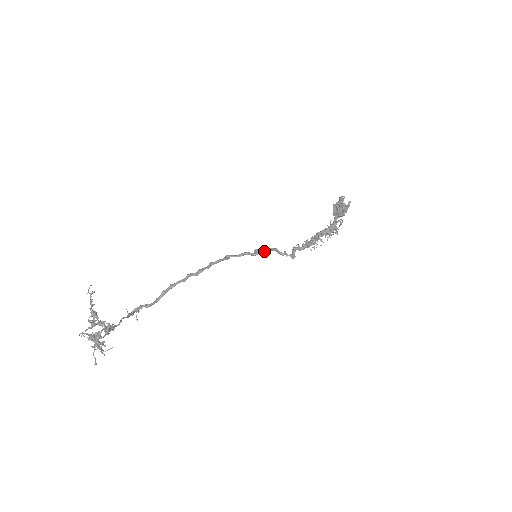
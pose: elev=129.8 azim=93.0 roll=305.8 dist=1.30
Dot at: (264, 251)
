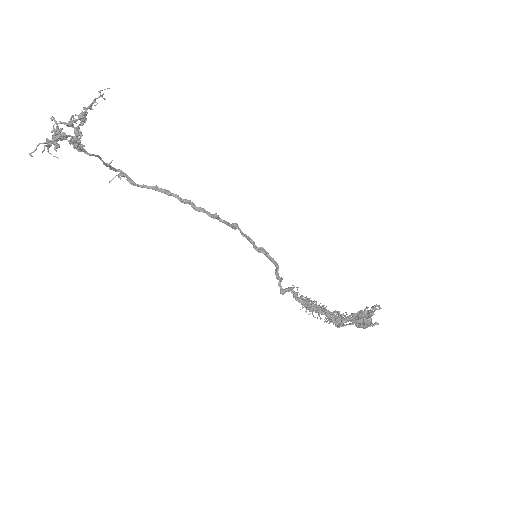
Dot at: (267, 256)
